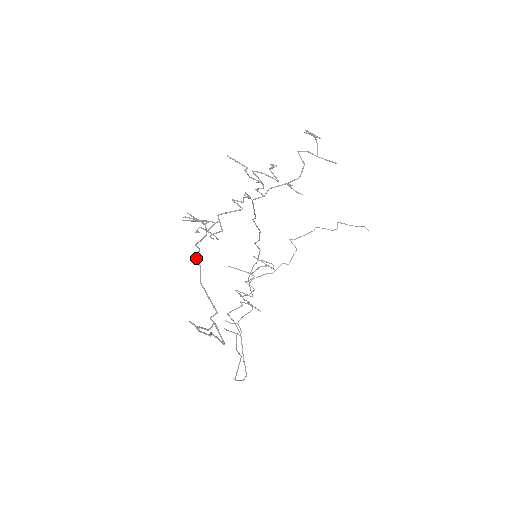
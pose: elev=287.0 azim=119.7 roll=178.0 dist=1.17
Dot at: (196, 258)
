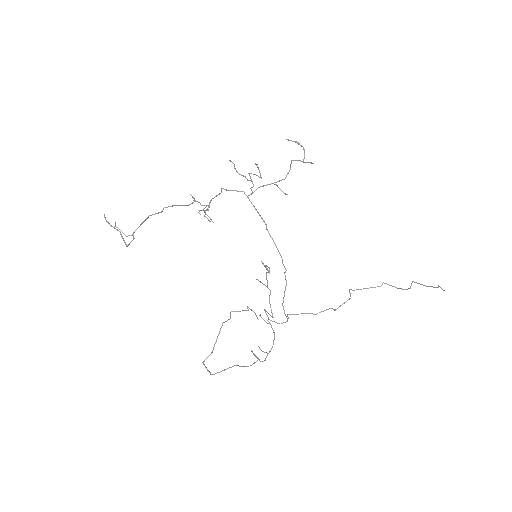
Dot at: (163, 208)
